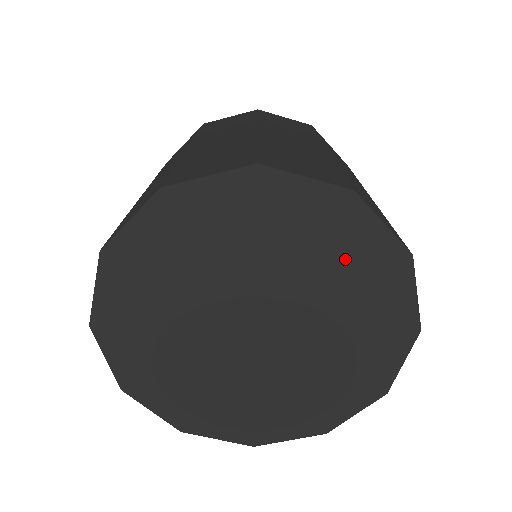
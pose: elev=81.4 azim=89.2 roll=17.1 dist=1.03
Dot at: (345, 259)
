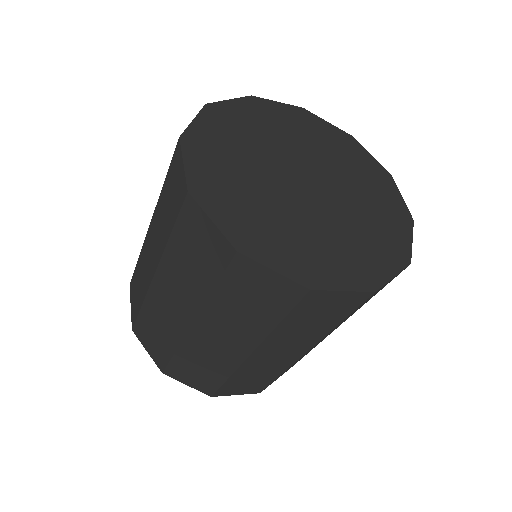
Dot at: (377, 194)
